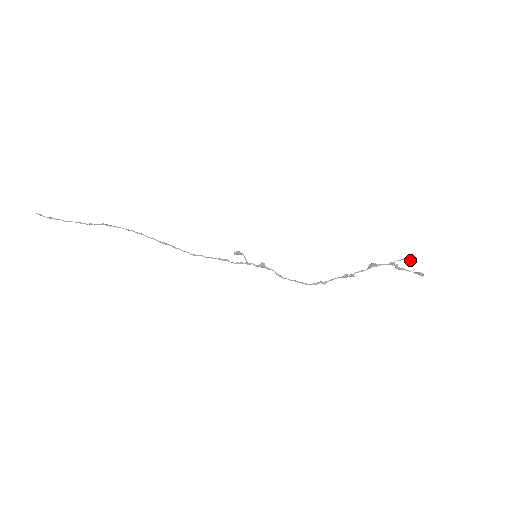
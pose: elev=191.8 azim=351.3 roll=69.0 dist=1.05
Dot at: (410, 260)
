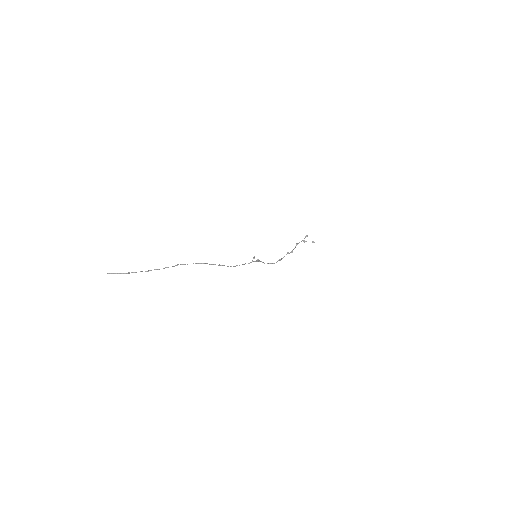
Dot at: (306, 236)
